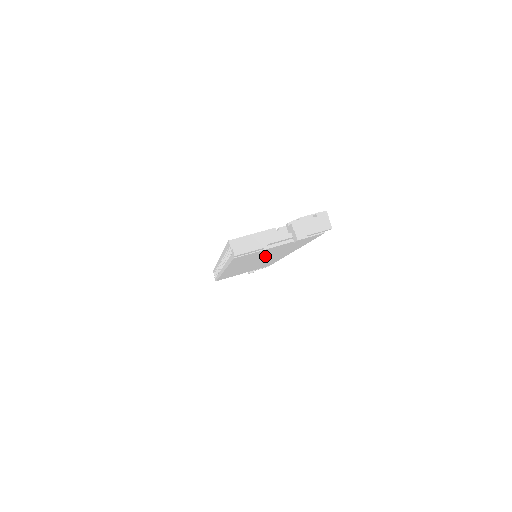
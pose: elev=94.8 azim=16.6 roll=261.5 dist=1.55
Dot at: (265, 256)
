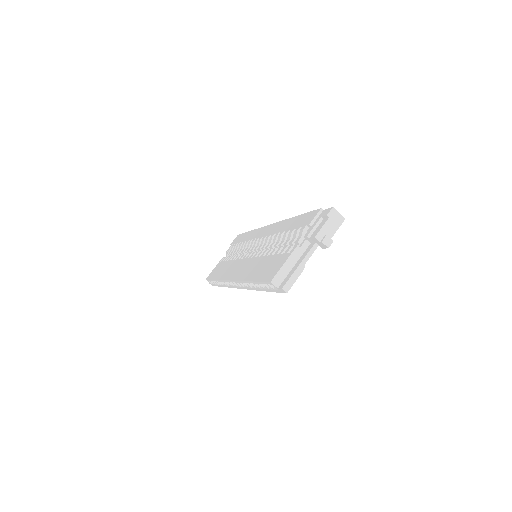
Dot at: occluded
